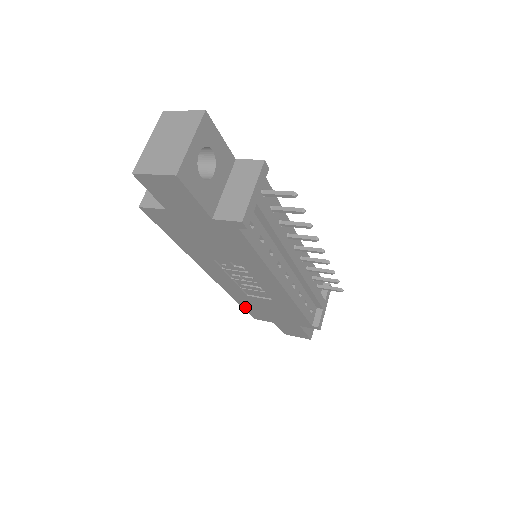
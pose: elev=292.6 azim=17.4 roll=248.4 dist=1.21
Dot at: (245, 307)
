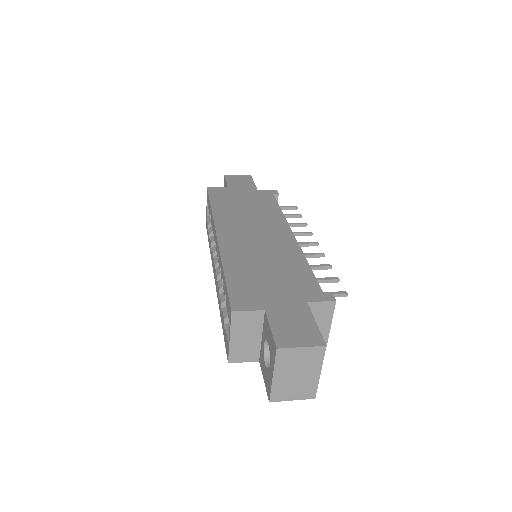
Dot at: occluded
